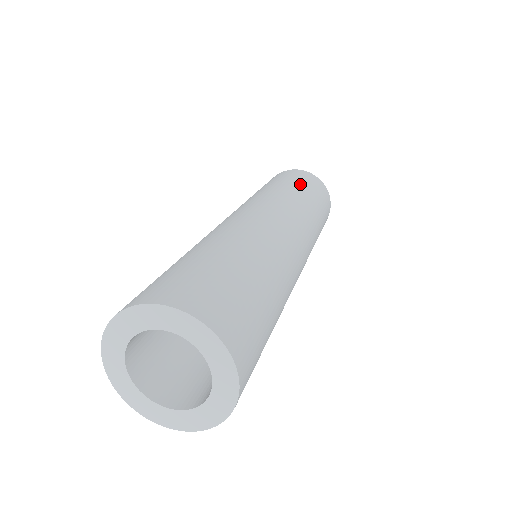
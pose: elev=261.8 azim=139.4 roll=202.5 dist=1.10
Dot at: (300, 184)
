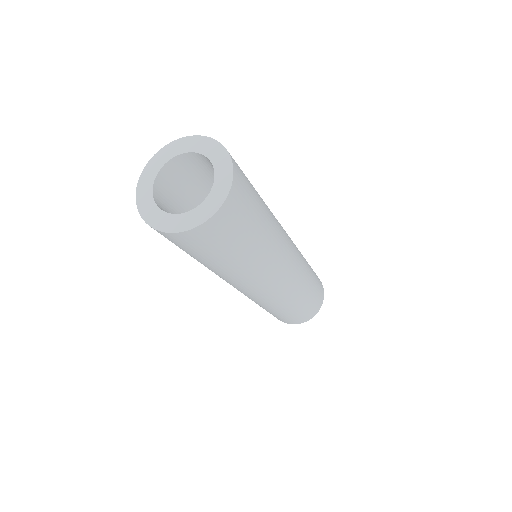
Dot at: occluded
